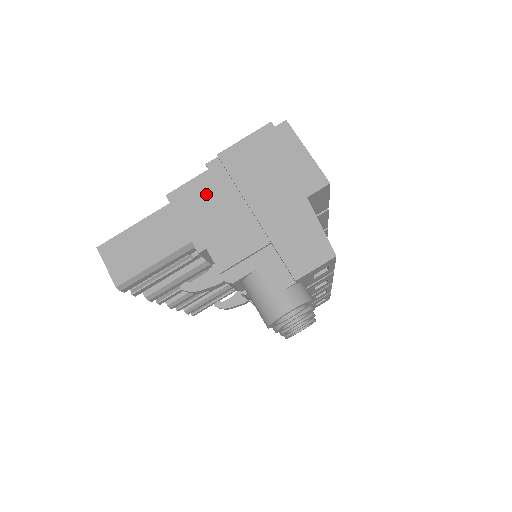
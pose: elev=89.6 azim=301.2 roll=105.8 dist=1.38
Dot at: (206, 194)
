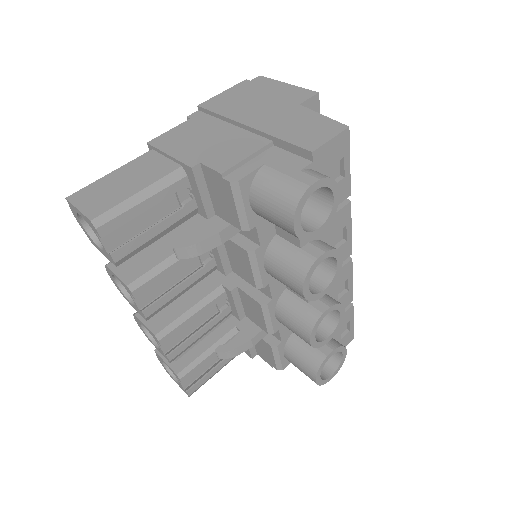
Dot at: (191, 131)
